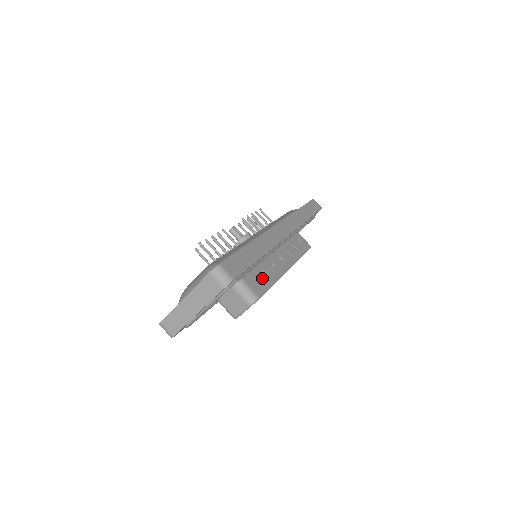
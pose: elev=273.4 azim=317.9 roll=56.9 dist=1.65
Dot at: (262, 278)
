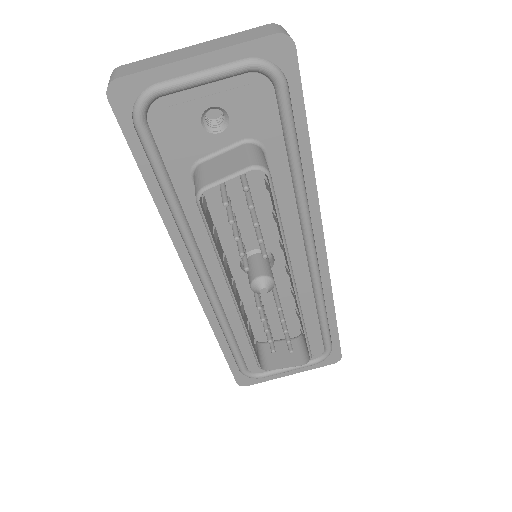
Dot at: occluded
